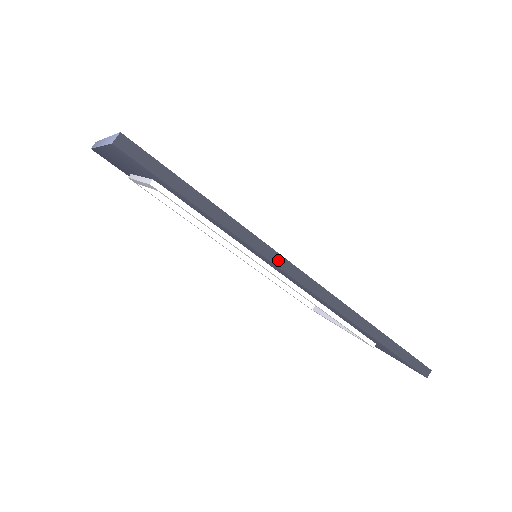
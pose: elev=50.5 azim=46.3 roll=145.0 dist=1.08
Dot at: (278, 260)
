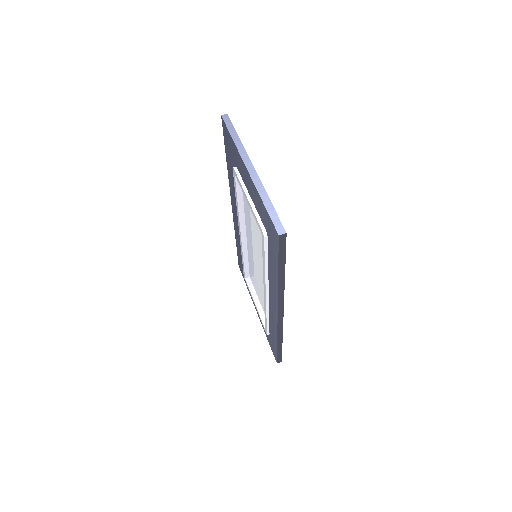
Dot at: (281, 302)
